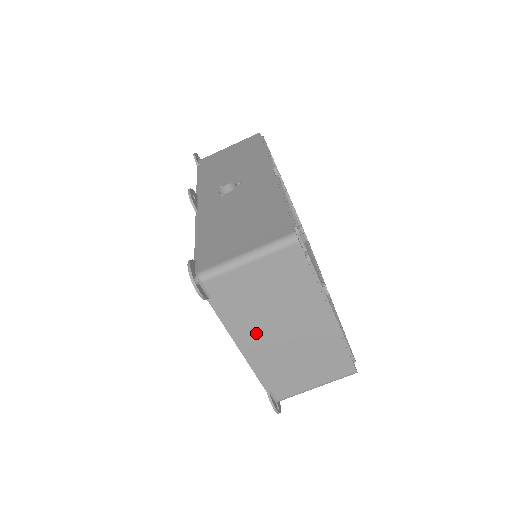
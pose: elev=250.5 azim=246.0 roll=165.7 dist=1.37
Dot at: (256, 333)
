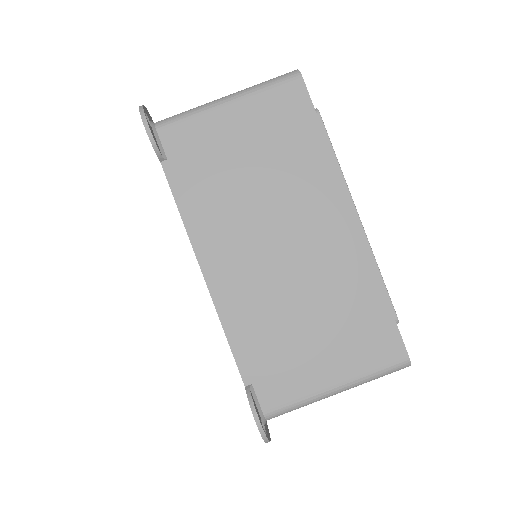
Dot at: (232, 241)
